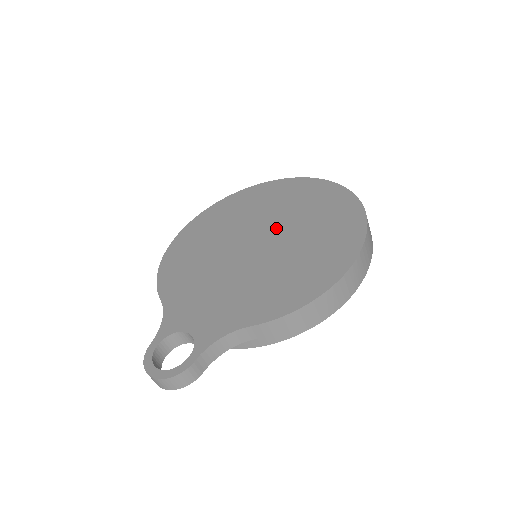
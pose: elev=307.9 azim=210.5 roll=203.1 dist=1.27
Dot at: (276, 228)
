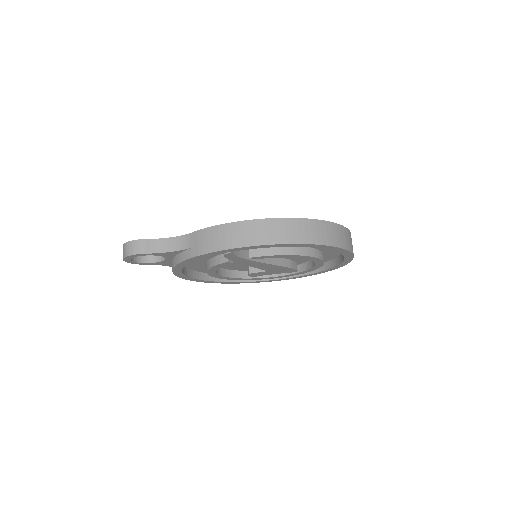
Dot at: occluded
